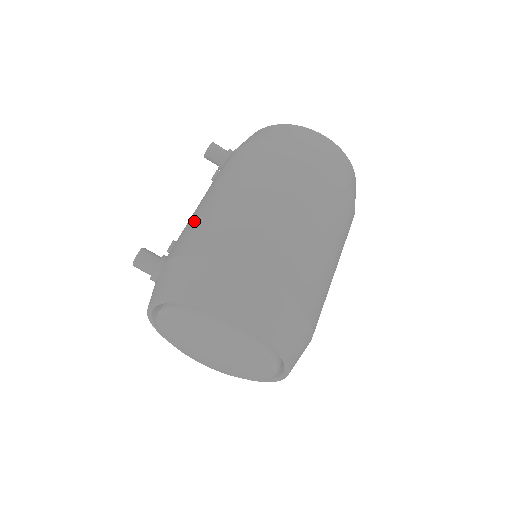
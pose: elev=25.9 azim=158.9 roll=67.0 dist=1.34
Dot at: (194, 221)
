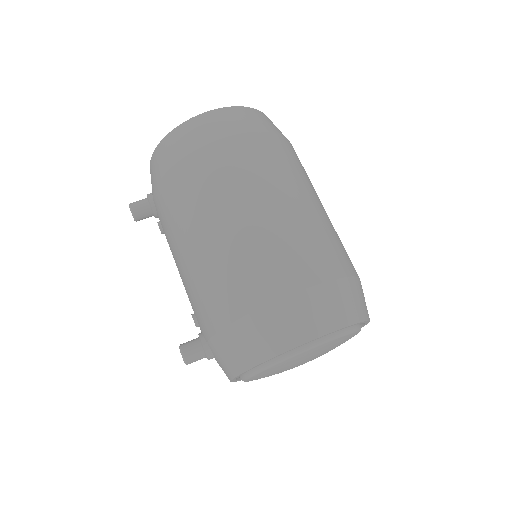
Dot at: (193, 291)
